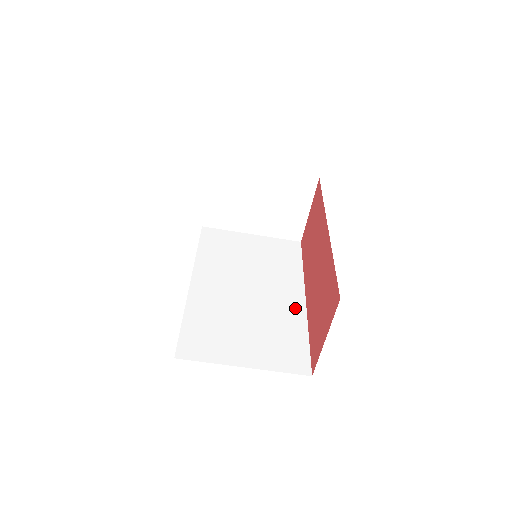
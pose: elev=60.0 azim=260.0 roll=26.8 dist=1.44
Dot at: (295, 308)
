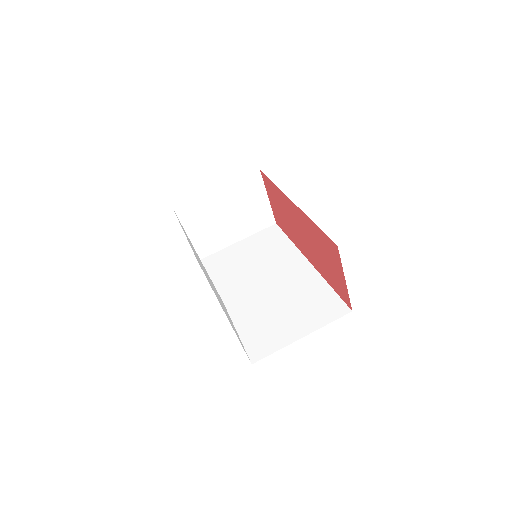
Dot at: (307, 273)
